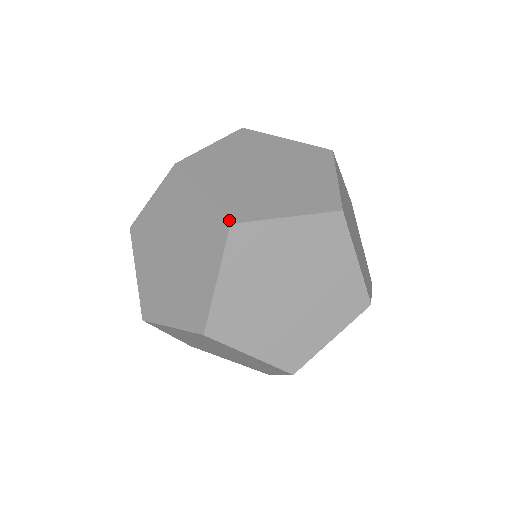
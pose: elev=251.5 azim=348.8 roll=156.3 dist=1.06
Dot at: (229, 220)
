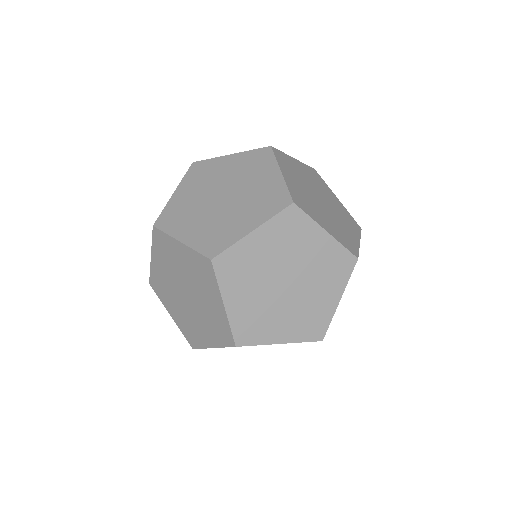
Dot at: (293, 200)
